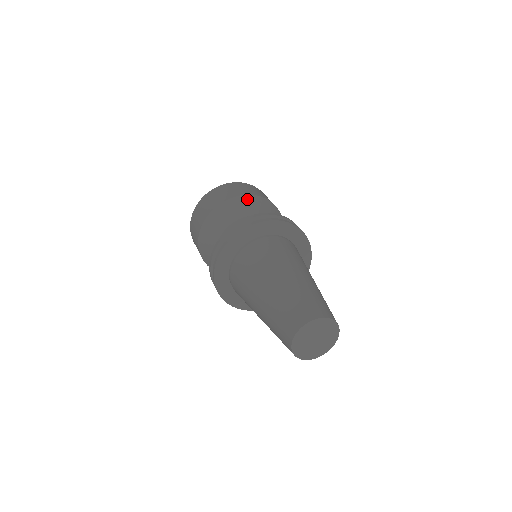
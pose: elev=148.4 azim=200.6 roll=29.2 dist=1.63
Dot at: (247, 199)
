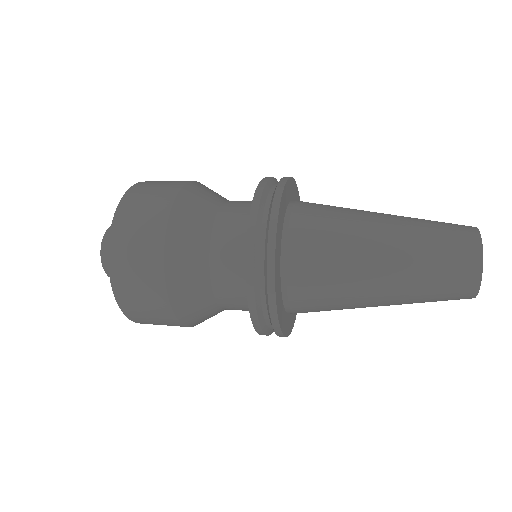
Dot at: occluded
